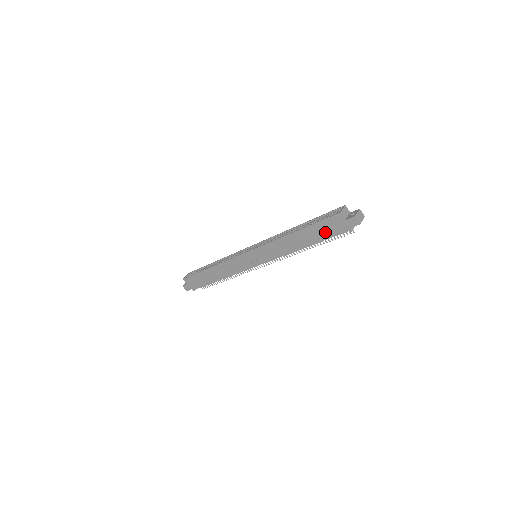
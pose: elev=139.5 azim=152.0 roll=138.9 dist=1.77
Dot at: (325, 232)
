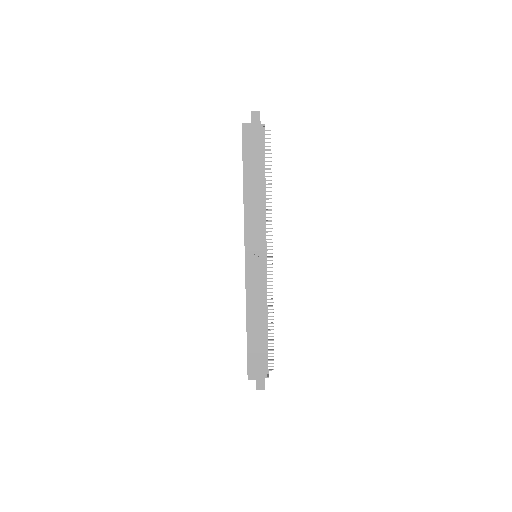
Dot at: (255, 151)
